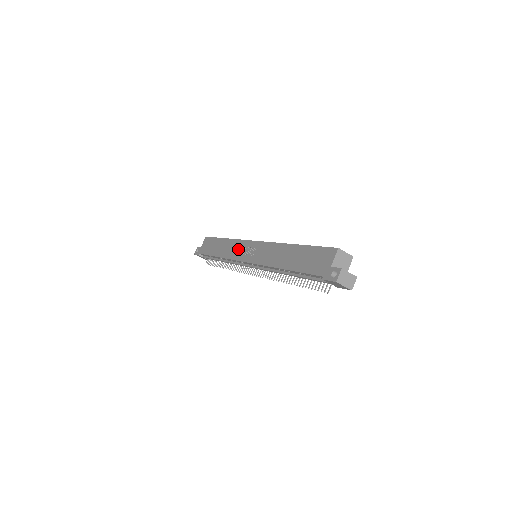
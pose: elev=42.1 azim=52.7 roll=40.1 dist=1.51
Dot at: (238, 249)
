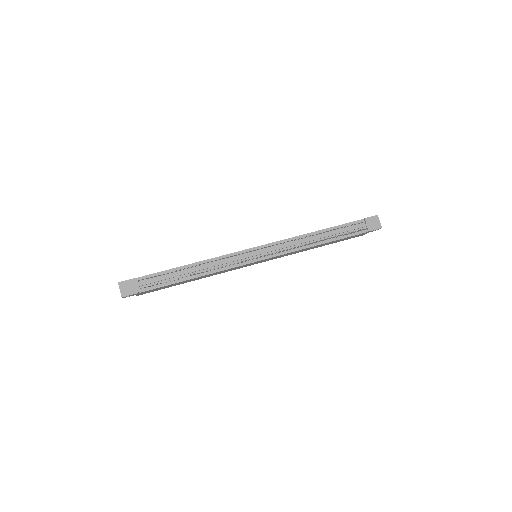
Dot at: occluded
